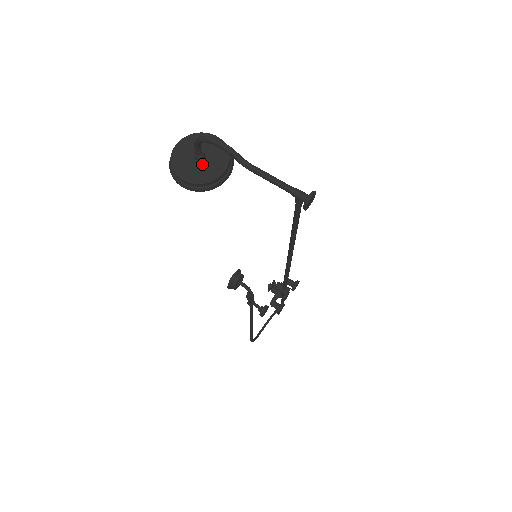
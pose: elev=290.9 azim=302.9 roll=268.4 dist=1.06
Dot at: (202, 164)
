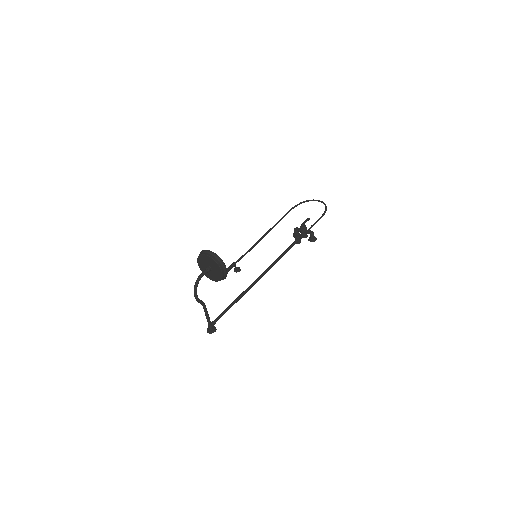
Dot at: occluded
